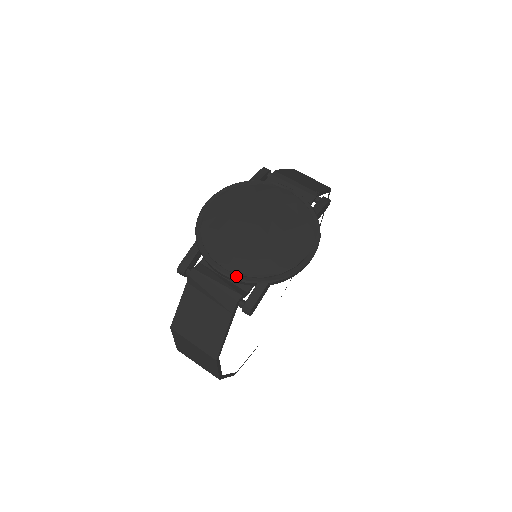
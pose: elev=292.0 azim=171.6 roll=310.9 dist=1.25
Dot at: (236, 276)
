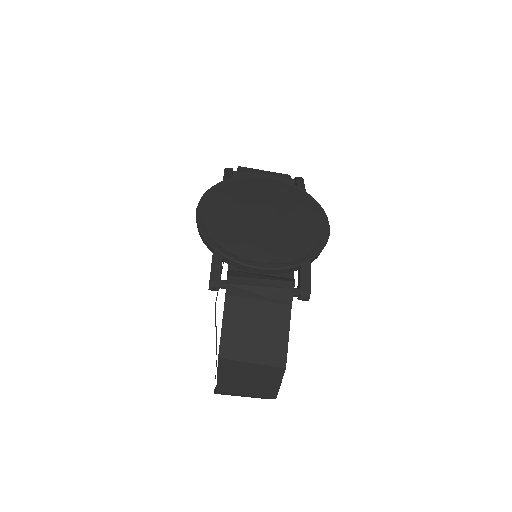
Dot at: (277, 266)
